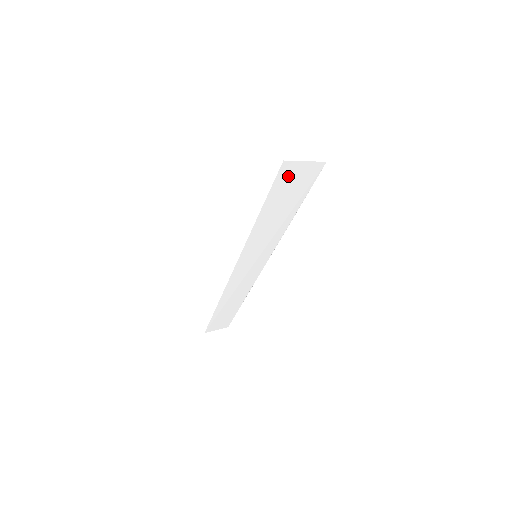
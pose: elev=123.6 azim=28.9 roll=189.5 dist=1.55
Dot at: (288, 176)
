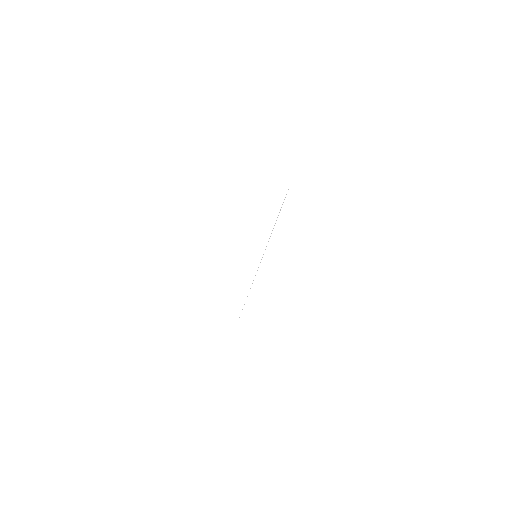
Dot at: occluded
